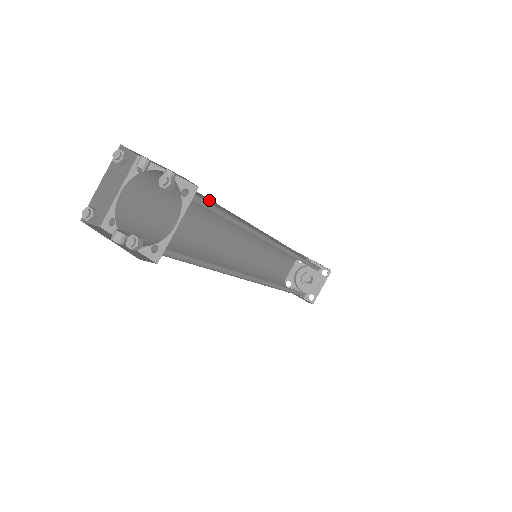
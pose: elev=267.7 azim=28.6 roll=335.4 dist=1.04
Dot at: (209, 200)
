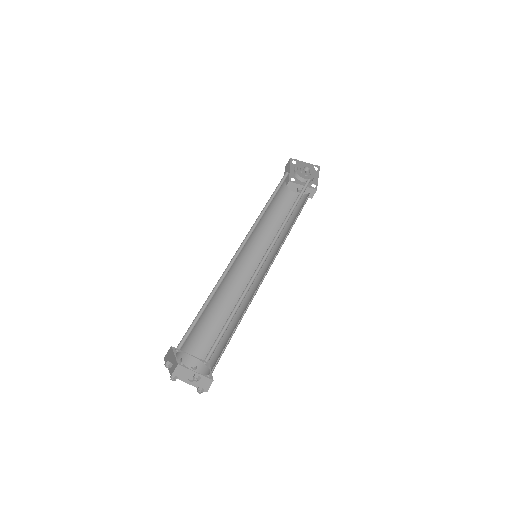
Dot at: occluded
